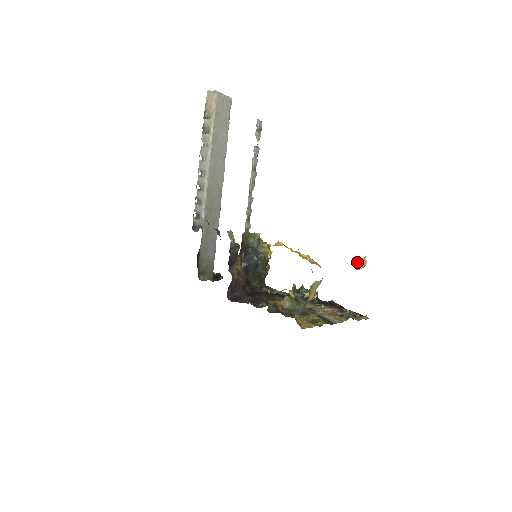
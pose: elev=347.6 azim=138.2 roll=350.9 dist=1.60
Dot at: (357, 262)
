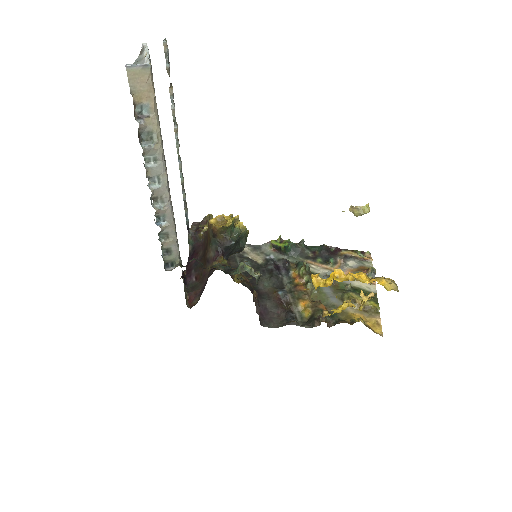
Dot at: (359, 211)
